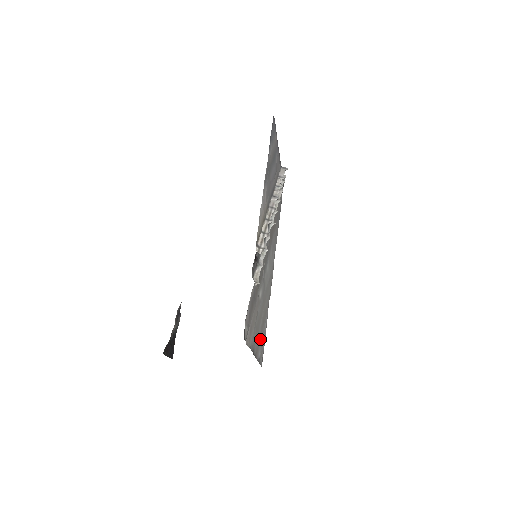
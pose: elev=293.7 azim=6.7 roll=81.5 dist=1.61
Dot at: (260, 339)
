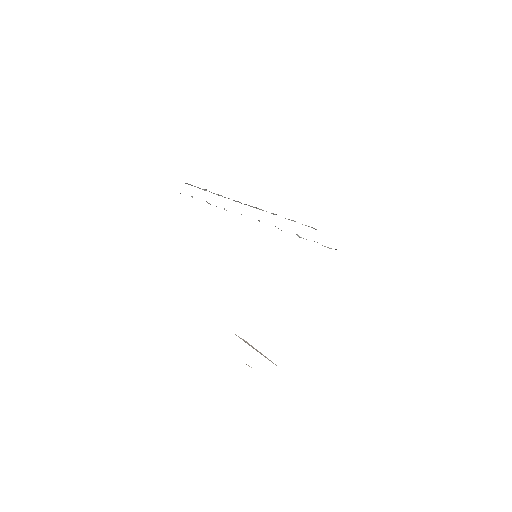
Dot at: occluded
